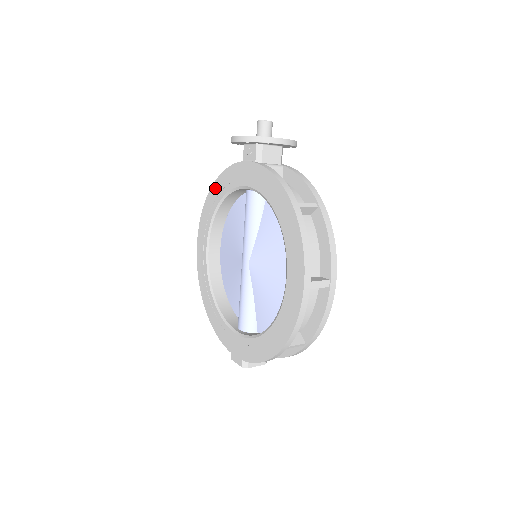
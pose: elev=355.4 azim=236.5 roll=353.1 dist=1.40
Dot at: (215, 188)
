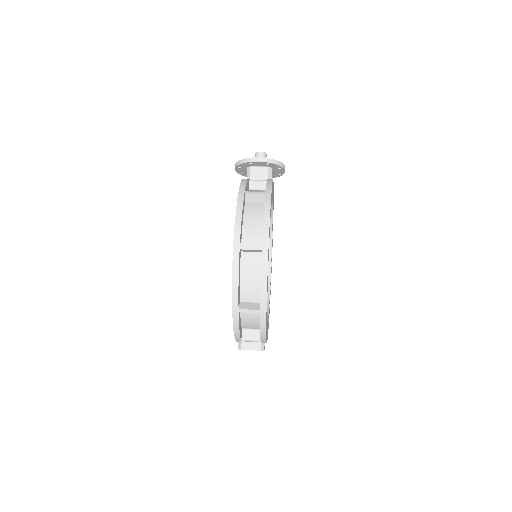
Dot at: occluded
